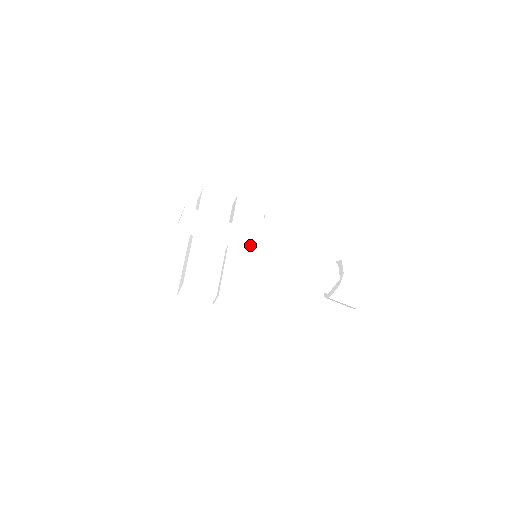
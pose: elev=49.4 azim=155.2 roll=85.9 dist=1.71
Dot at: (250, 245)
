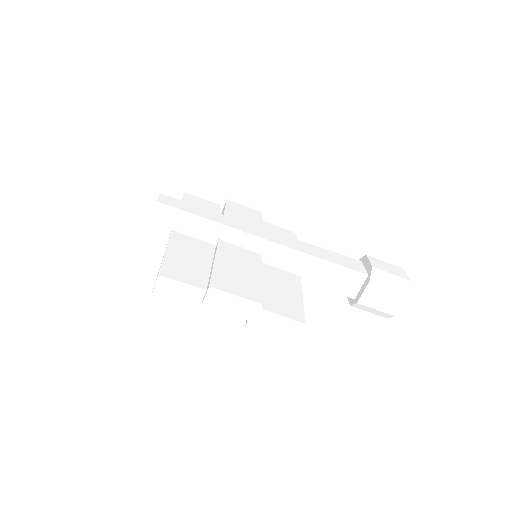
Dot at: (247, 236)
